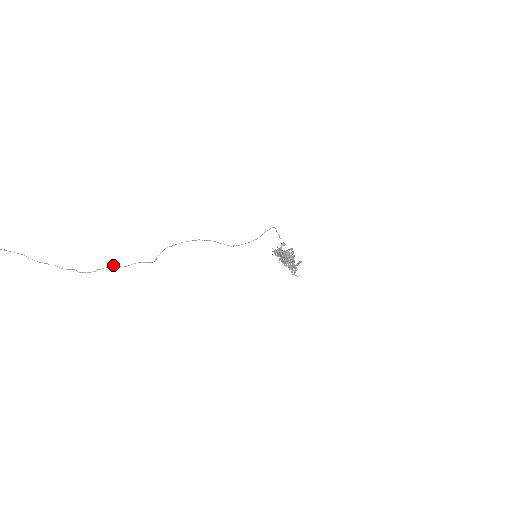
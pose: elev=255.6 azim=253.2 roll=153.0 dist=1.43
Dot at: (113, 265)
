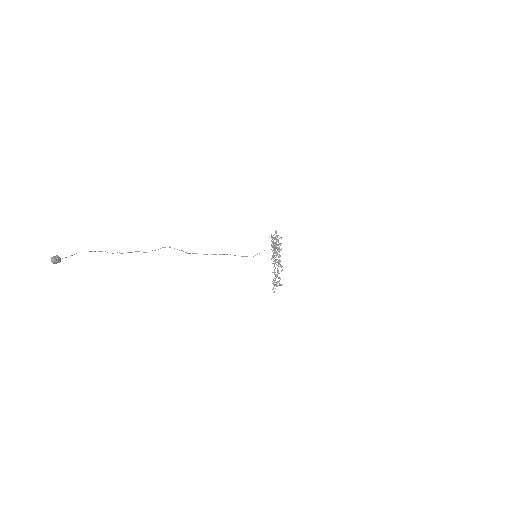
Dot at: occluded
